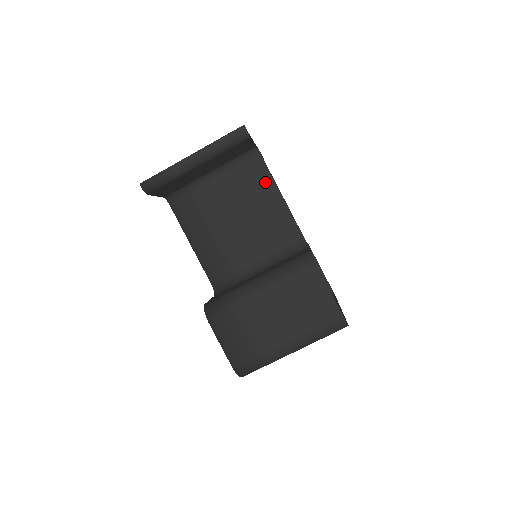
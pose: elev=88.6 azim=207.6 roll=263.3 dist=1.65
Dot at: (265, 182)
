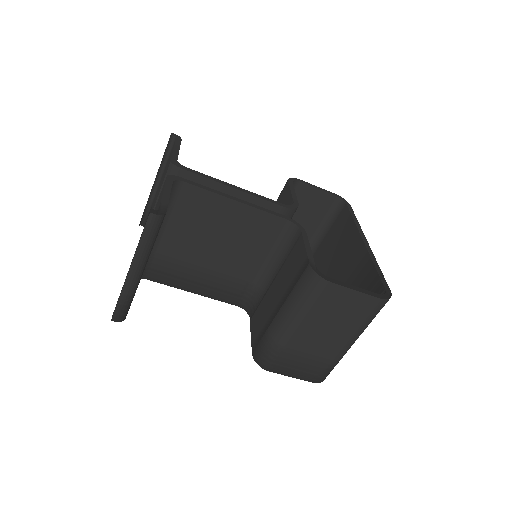
Dot at: (210, 202)
